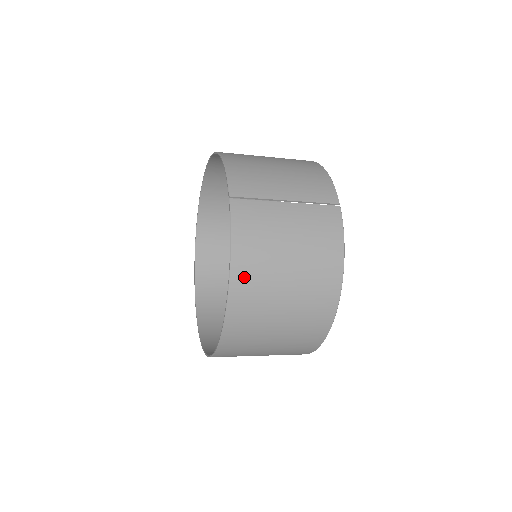
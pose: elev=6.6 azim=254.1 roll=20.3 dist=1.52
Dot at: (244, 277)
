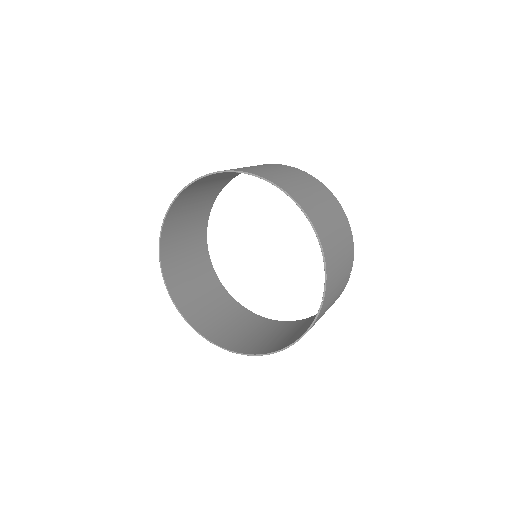
Dot at: occluded
